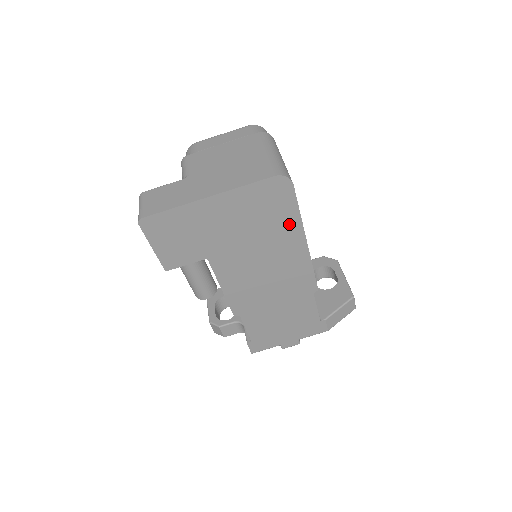
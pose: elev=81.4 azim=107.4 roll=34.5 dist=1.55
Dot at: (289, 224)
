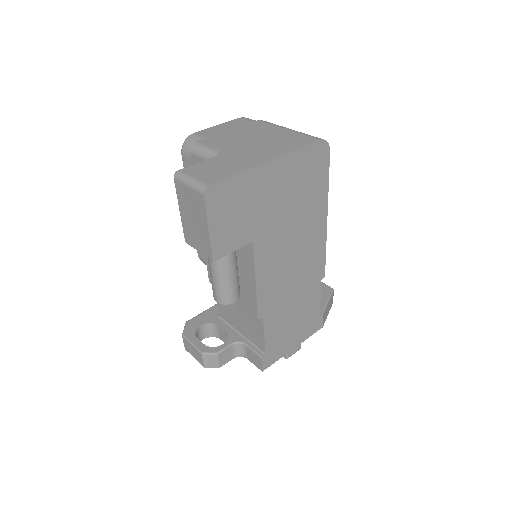
Dot at: (319, 196)
